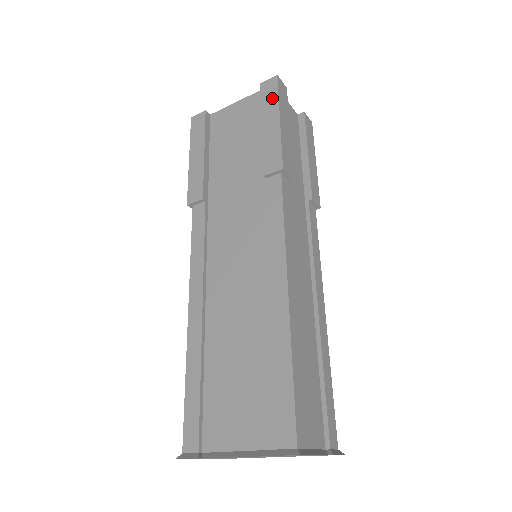
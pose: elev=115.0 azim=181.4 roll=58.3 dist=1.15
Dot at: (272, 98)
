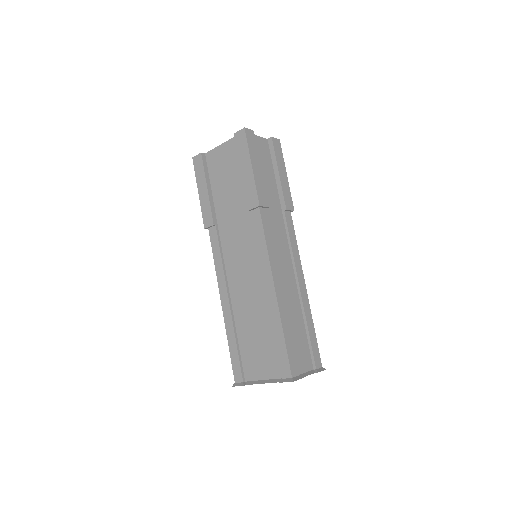
Dot at: (244, 148)
